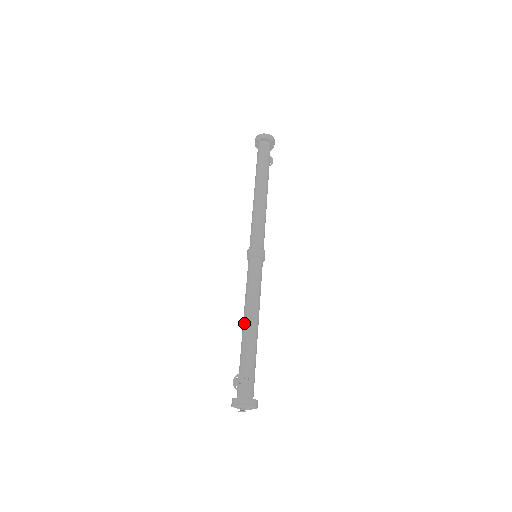
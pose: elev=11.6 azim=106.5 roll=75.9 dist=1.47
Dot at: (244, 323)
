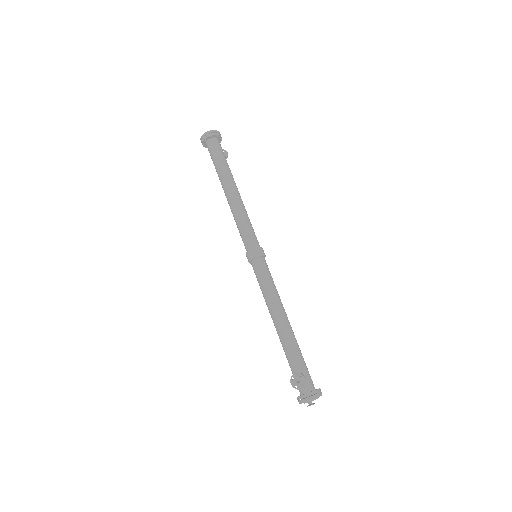
Dot at: (275, 325)
